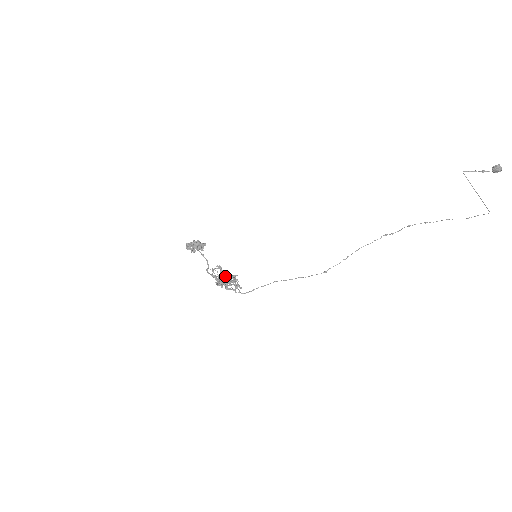
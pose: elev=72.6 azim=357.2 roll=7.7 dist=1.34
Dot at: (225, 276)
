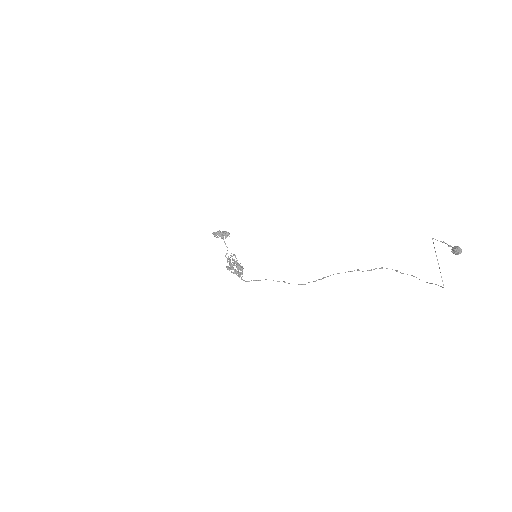
Dot at: (231, 266)
